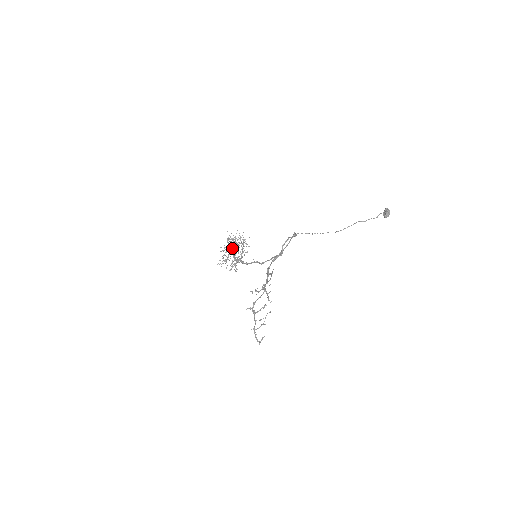
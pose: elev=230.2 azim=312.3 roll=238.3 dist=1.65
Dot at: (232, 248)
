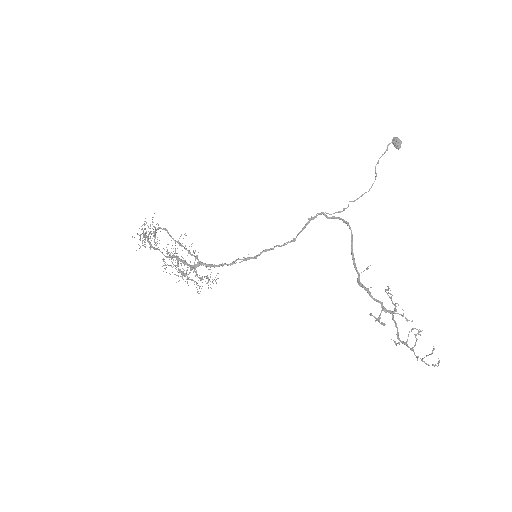
Dot at: (172, 253)
